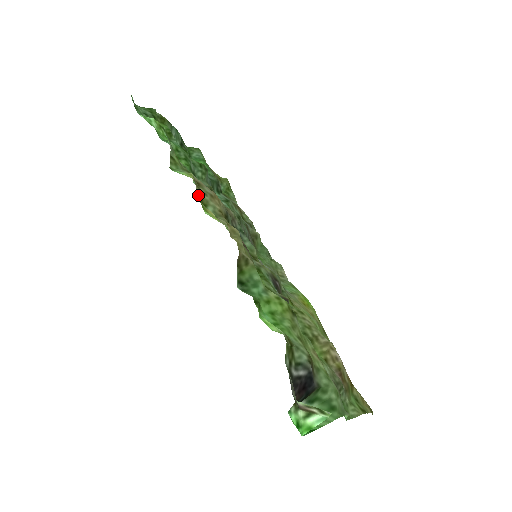
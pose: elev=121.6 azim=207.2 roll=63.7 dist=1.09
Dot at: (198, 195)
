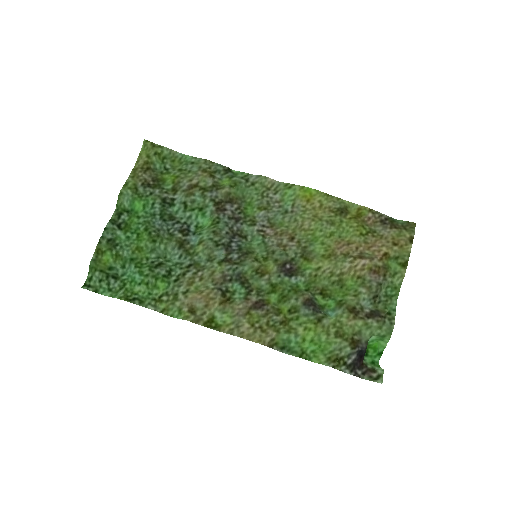
Dot at: occluded
